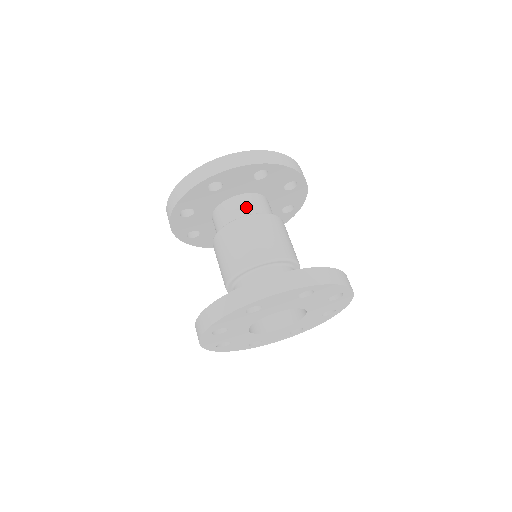
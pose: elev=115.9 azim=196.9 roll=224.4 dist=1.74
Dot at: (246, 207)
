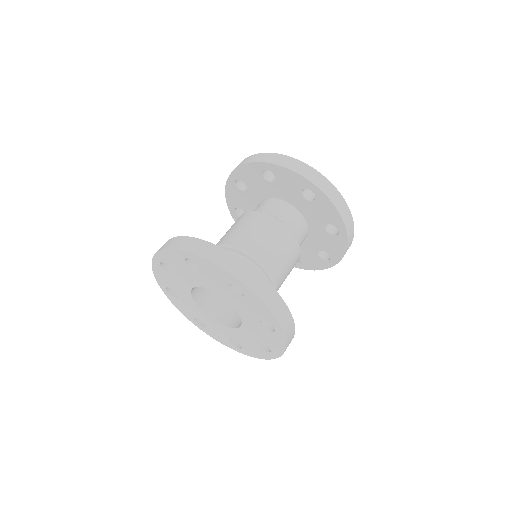
Dot at: (297, 228)
